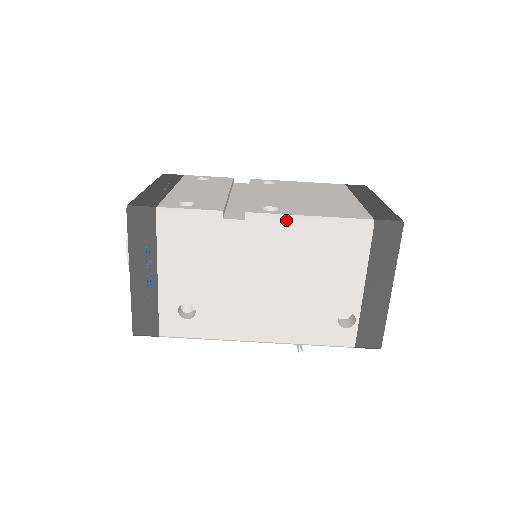
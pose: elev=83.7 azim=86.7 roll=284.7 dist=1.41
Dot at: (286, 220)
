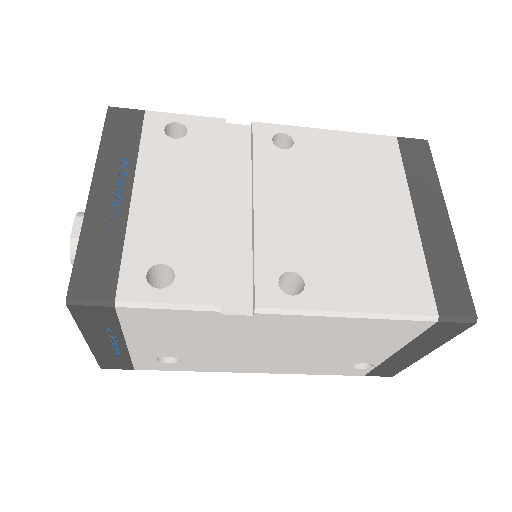
Dot at: (314, 317)
